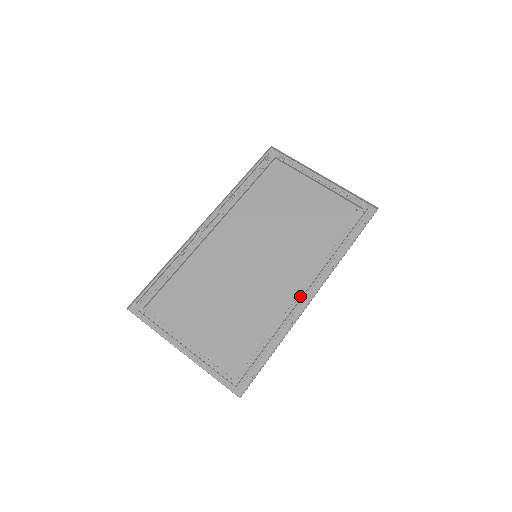
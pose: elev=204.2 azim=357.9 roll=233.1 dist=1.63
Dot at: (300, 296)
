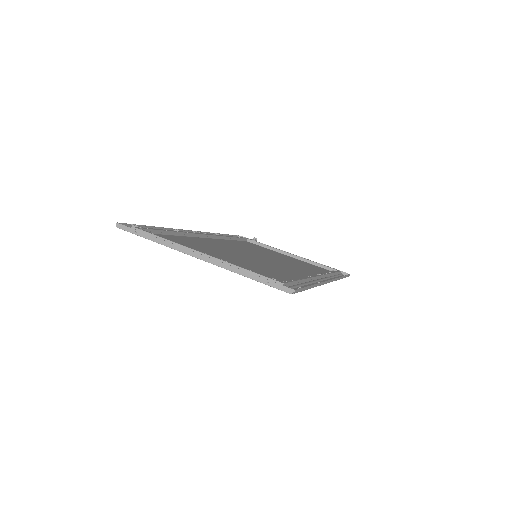
Dot at: (316, 275)
